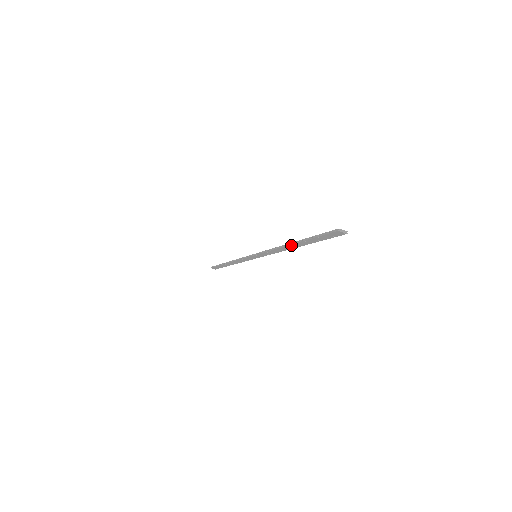
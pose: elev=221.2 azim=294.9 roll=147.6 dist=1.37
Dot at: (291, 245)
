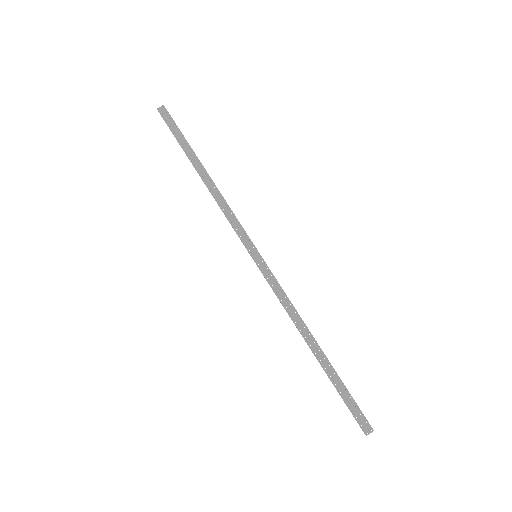
Dot at: (200, 174)
